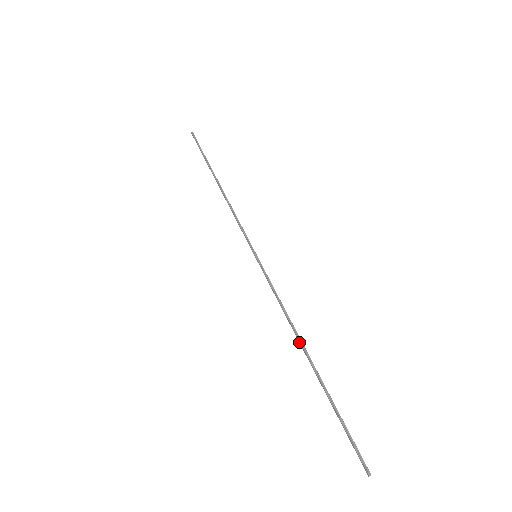
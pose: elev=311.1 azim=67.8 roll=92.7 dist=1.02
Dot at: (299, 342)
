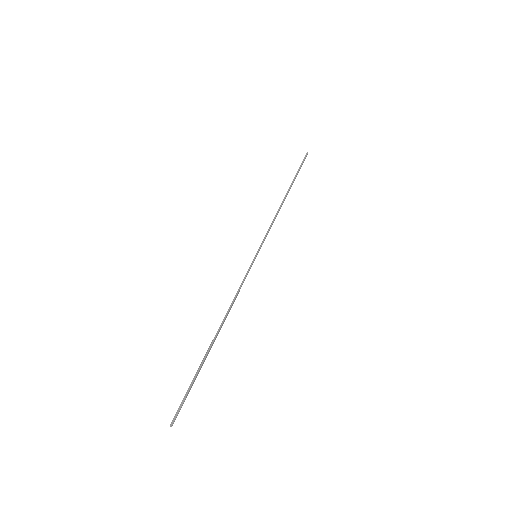
Dot at: (221, 324)
